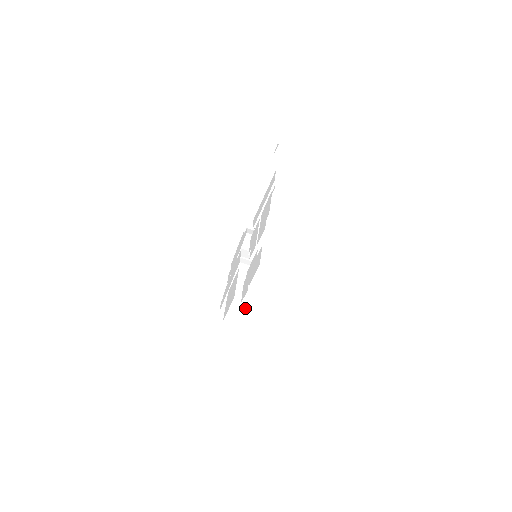
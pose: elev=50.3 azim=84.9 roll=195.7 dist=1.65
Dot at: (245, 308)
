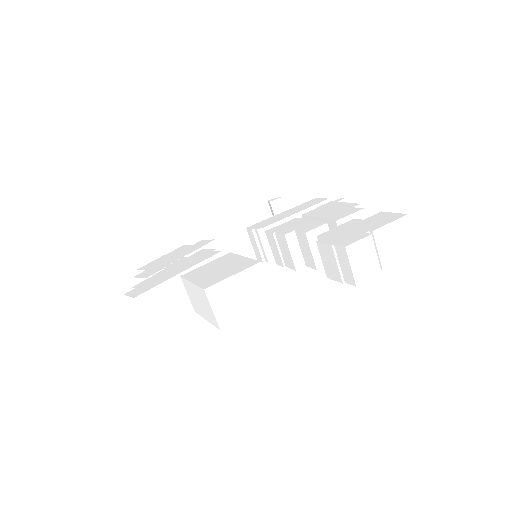
Dot at: (254, 290)
